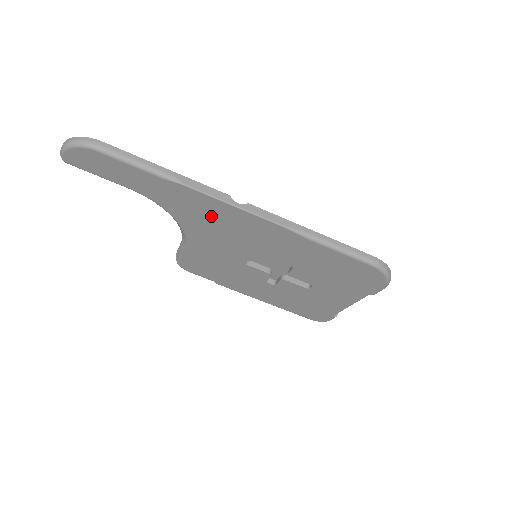
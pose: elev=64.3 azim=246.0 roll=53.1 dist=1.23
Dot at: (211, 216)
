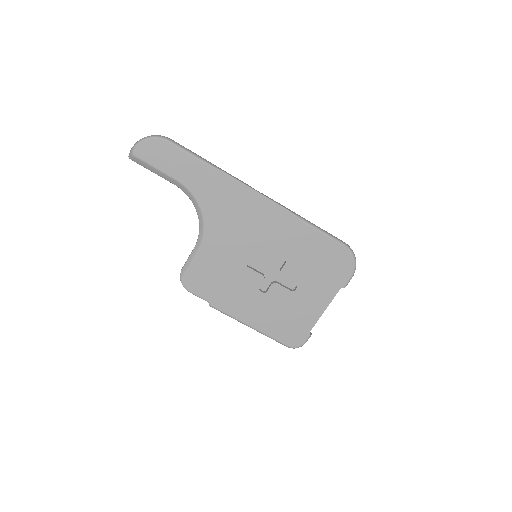
Dot at: (234, 205)
